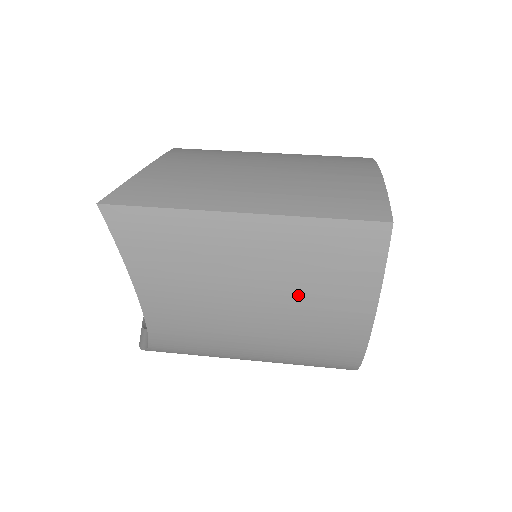
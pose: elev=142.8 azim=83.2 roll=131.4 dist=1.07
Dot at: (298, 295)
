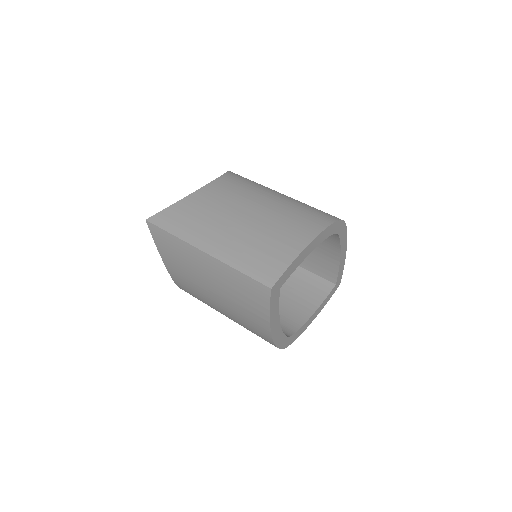
Dot at: (233, 301)
